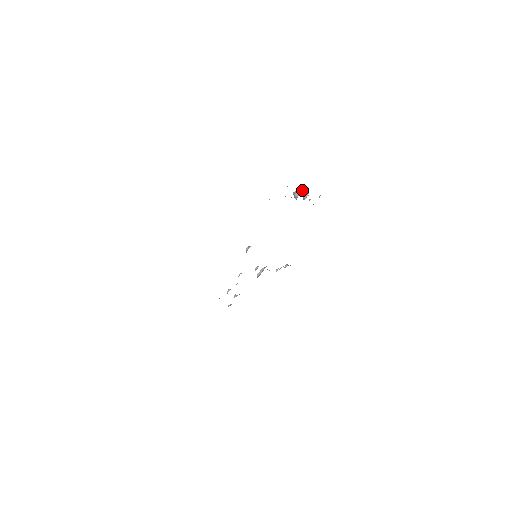
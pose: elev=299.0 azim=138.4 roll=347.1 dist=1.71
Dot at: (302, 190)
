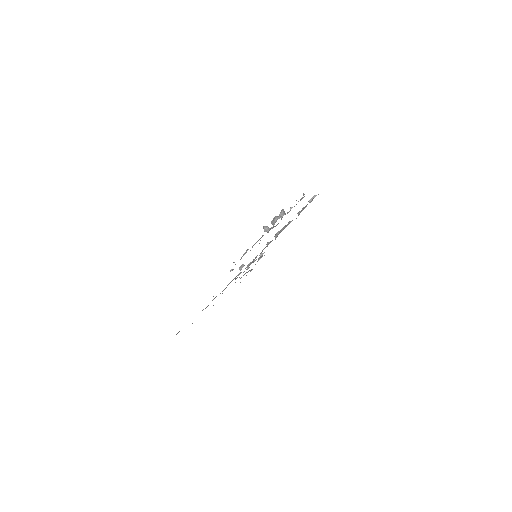
Dot at: (272, 222)
